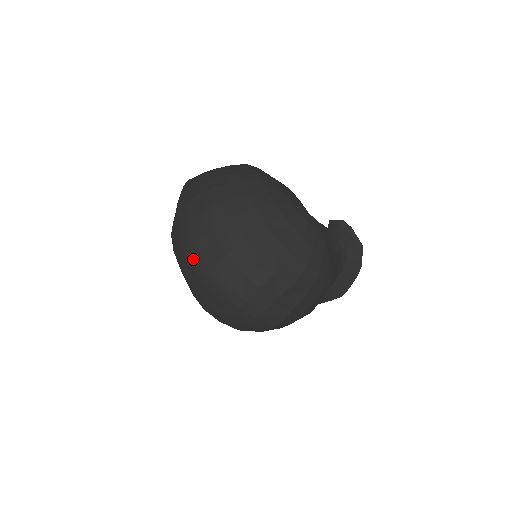
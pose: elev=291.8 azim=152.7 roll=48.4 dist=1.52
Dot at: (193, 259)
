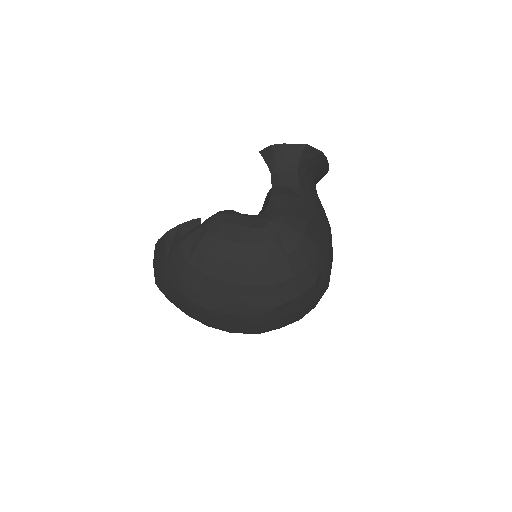
Dot at: occluded
